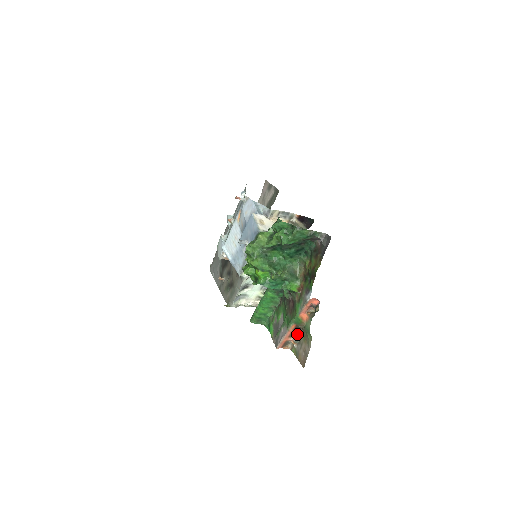
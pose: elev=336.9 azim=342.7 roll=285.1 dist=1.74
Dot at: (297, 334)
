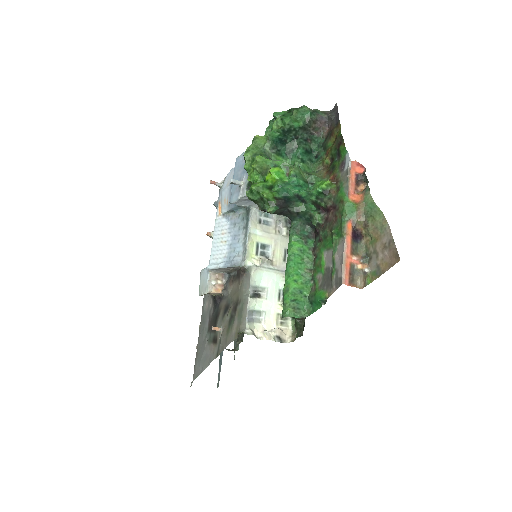
Dot at: (360, 254)
